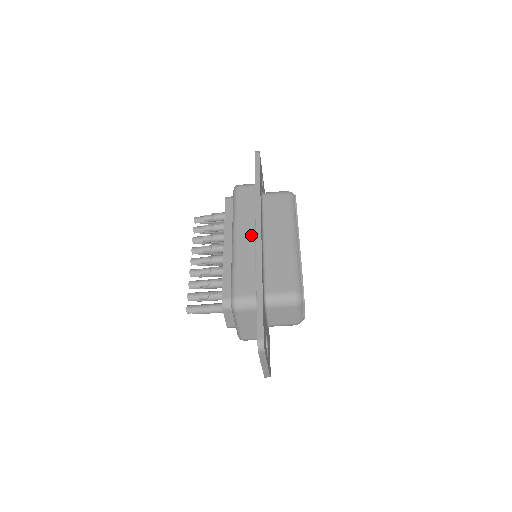
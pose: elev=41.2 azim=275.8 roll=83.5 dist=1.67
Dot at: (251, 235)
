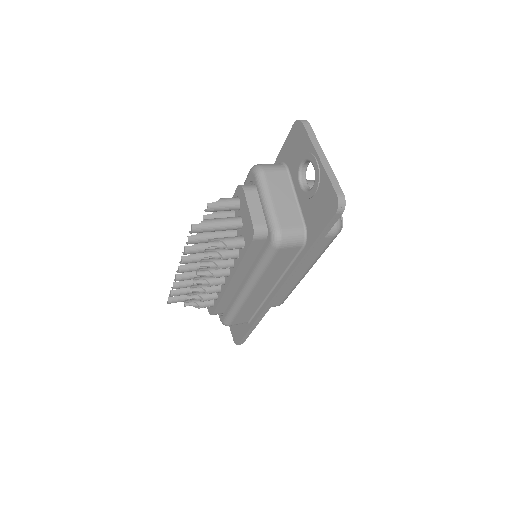
Dot at: (267, 290)
